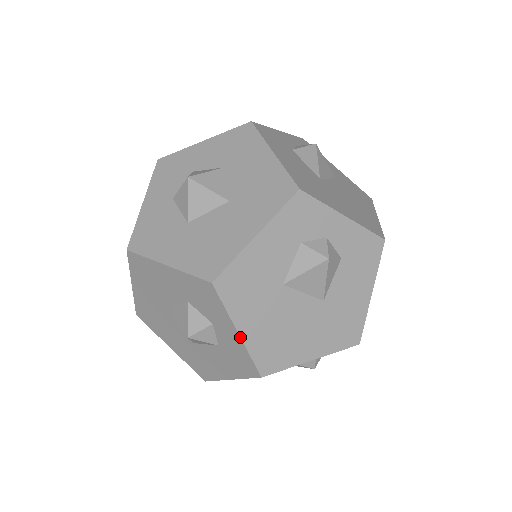
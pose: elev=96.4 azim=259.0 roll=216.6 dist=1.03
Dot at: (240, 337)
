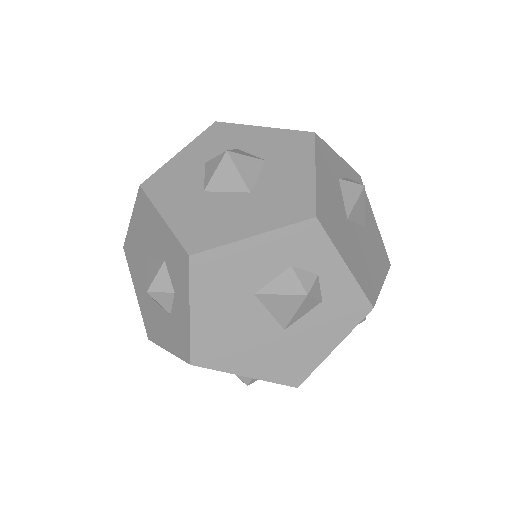
Dot at: (190, 318)
